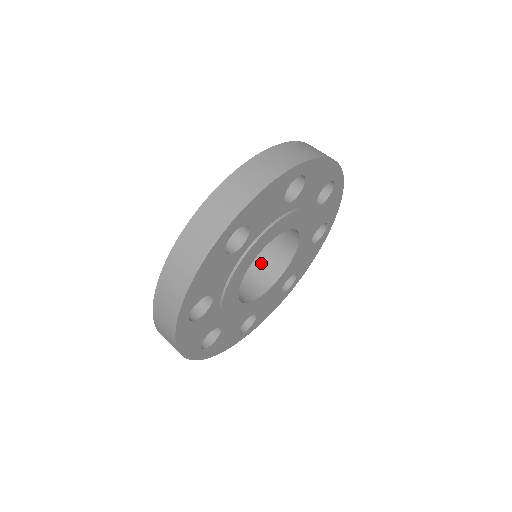
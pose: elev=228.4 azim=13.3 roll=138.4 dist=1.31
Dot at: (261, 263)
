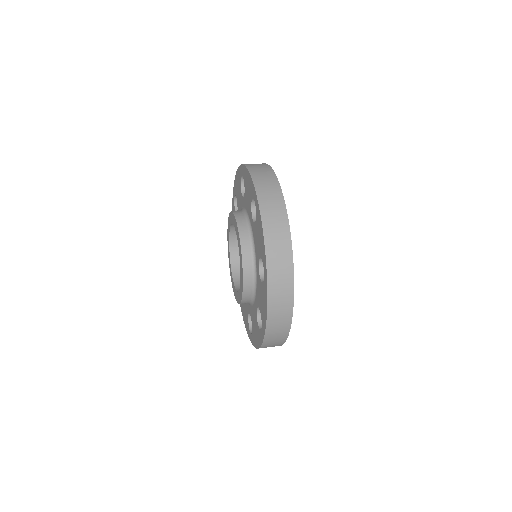
Dot at: occluded
